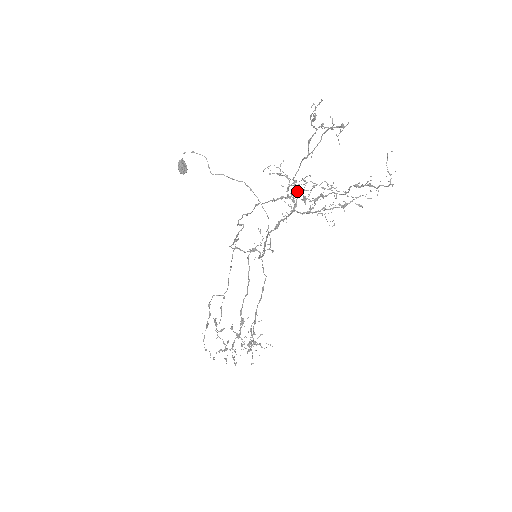
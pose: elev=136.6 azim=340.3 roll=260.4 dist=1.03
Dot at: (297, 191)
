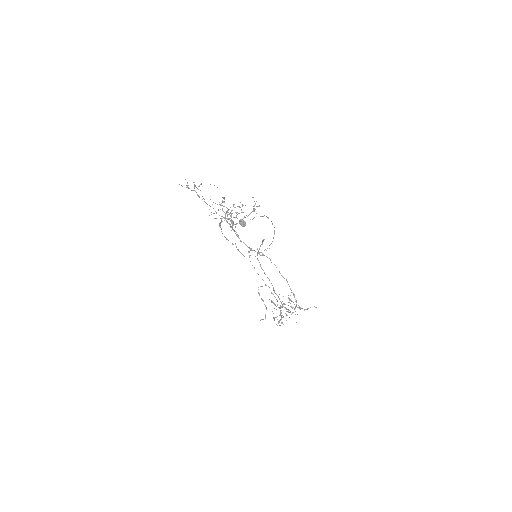
Dot at: (223, 217)
